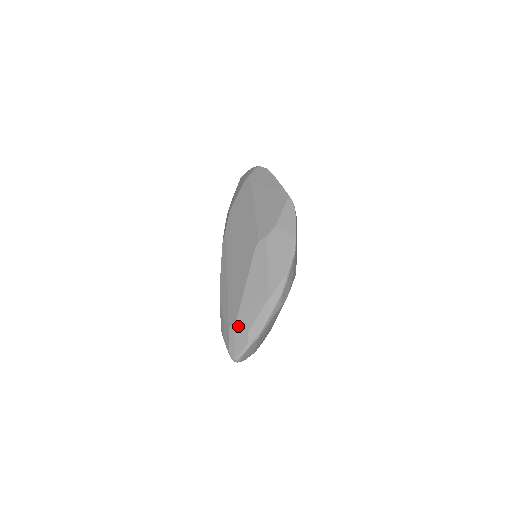
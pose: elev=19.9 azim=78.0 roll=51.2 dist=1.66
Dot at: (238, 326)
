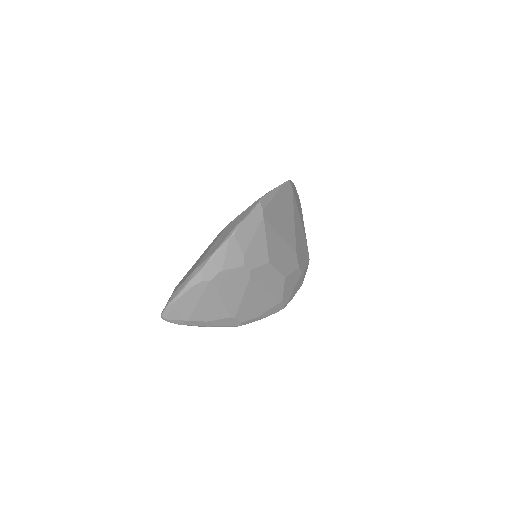
Dot at: occluded
